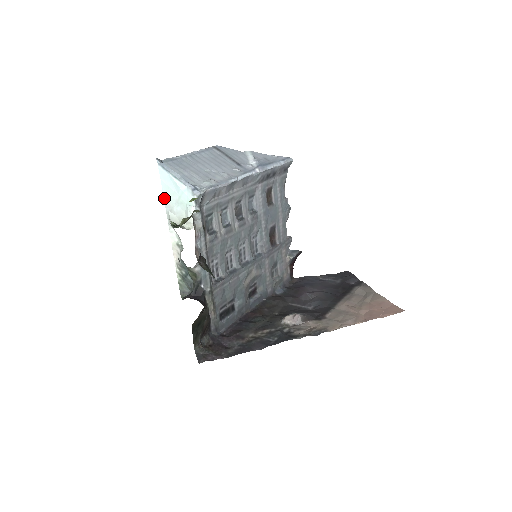
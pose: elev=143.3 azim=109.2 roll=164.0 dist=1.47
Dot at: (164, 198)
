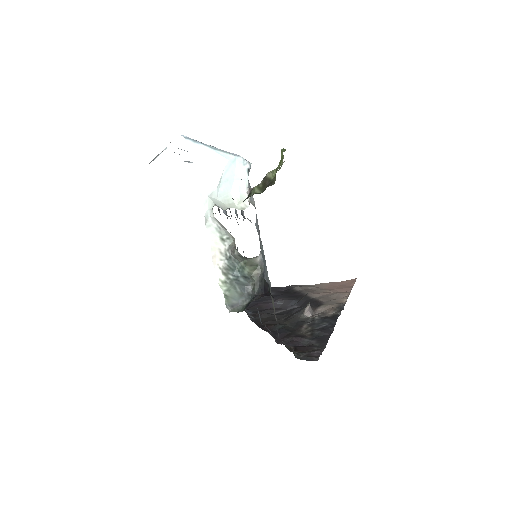
Dot at: (198, 181)
